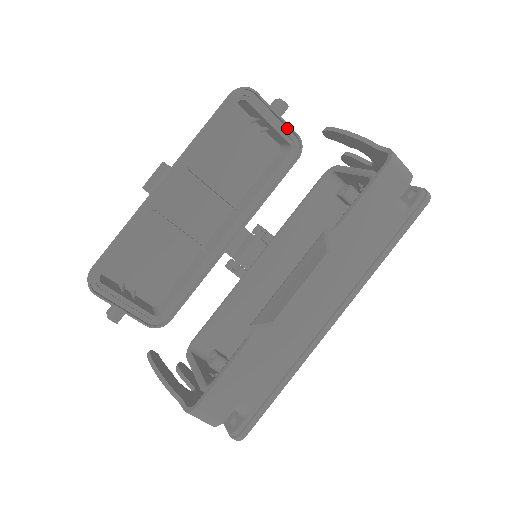
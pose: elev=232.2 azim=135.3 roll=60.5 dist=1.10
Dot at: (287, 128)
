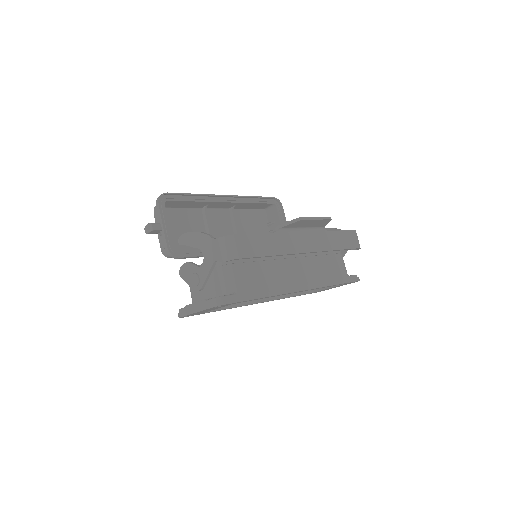
Dot at: occluded
